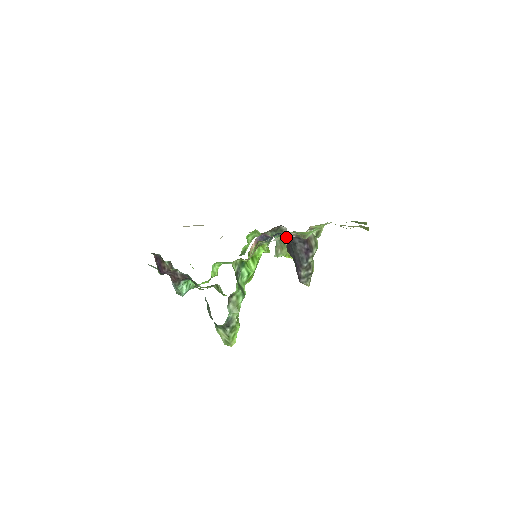
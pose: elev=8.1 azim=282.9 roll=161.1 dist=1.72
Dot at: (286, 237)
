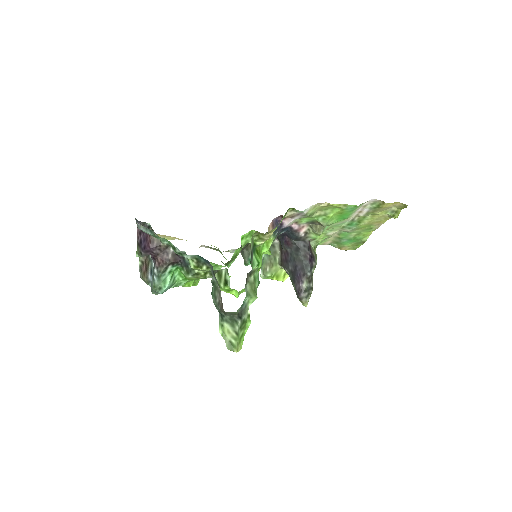
Dot at: (288, 241)
